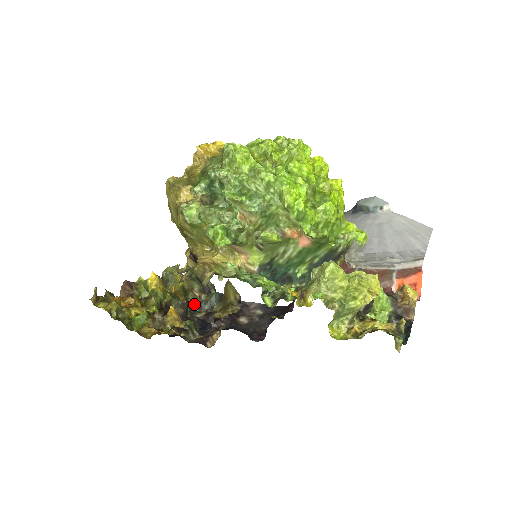
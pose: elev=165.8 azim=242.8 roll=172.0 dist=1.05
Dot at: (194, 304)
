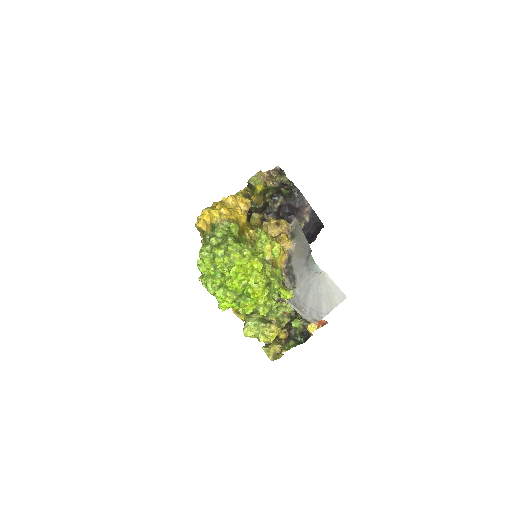
Dot at: (274, 195)
